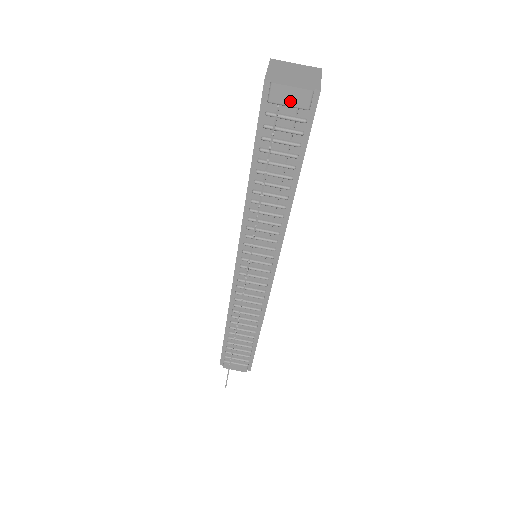
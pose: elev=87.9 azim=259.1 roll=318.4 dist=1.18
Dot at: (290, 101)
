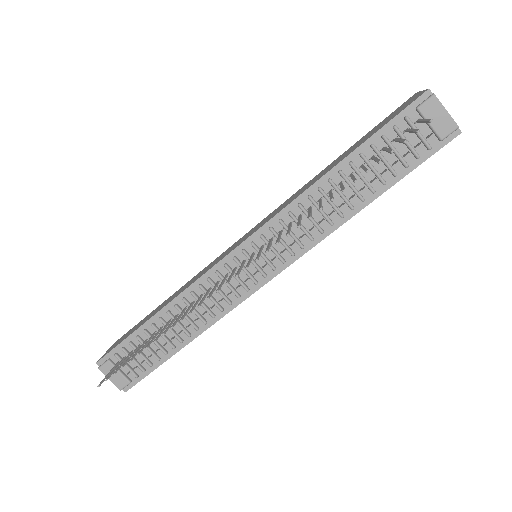
Dot at: (435, 121)
